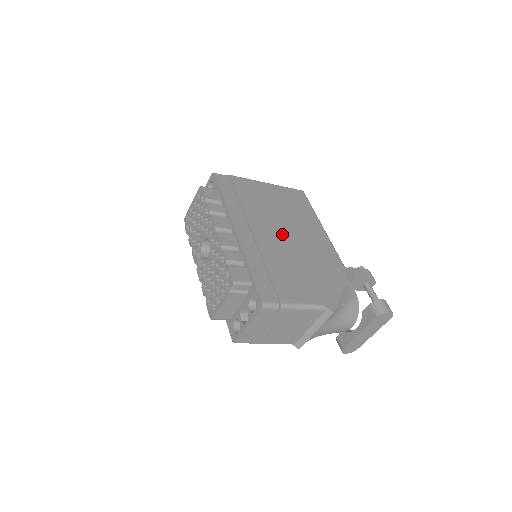
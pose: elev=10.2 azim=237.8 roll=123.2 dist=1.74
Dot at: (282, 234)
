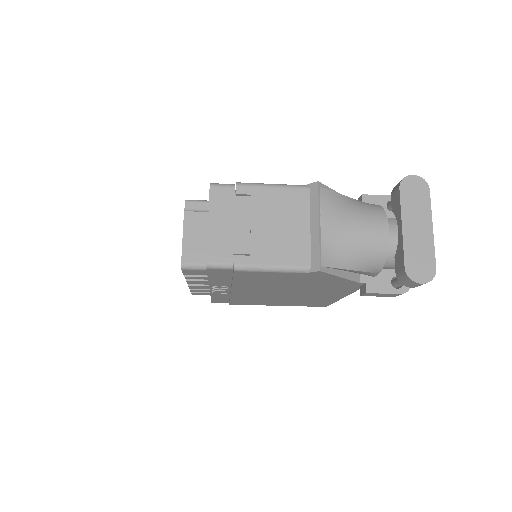
Dot at: occluded
